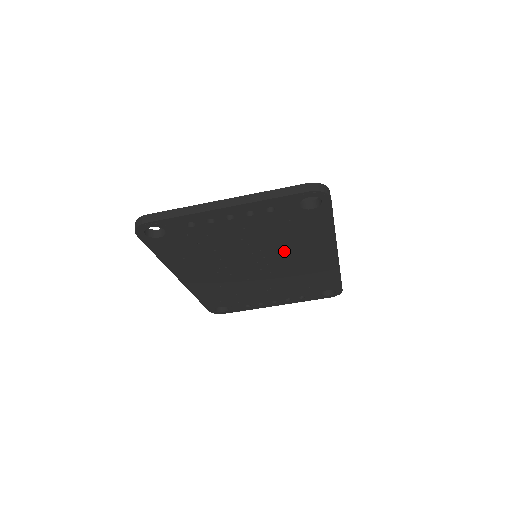
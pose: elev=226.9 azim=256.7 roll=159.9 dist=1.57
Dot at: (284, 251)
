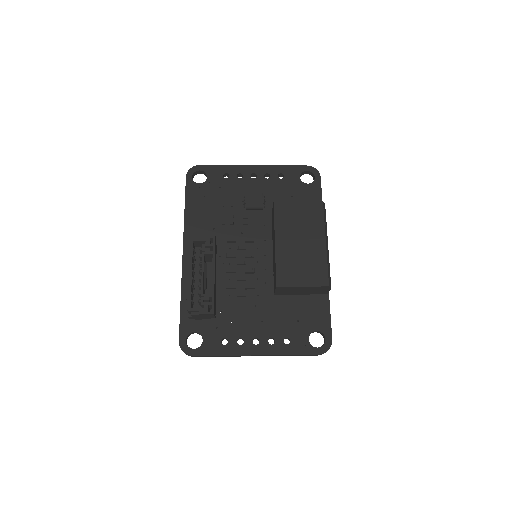
Dot at: occluded
